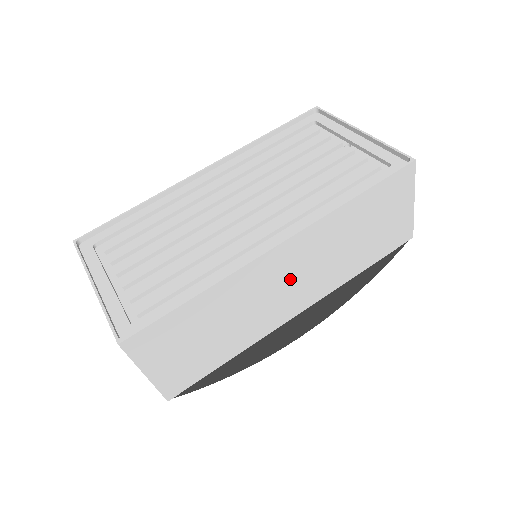
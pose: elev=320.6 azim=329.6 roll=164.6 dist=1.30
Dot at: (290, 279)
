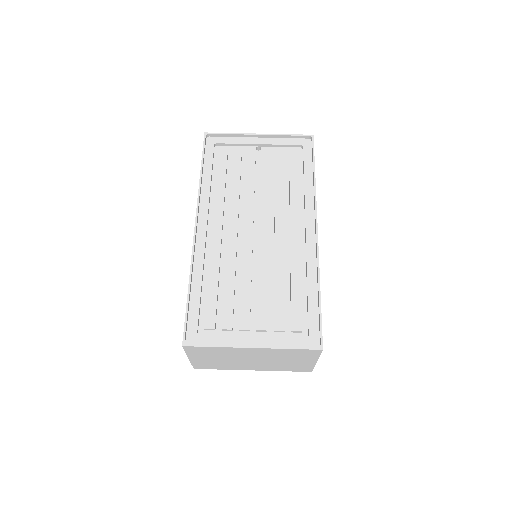
Dot at: occluded
